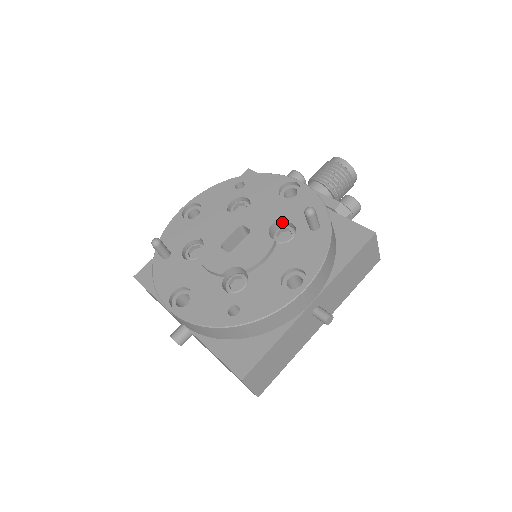
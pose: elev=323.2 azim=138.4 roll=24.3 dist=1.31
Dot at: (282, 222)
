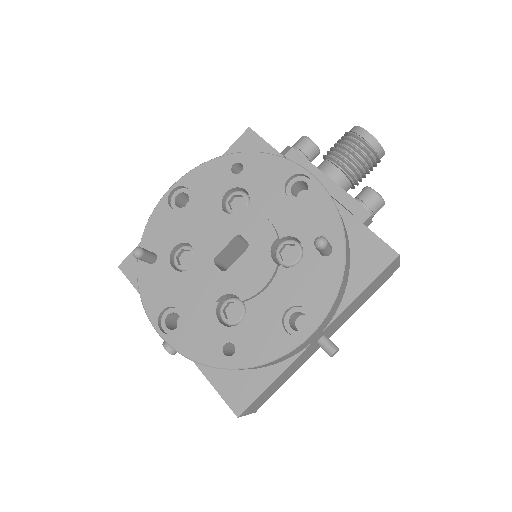
Dot at: (287, 236)
